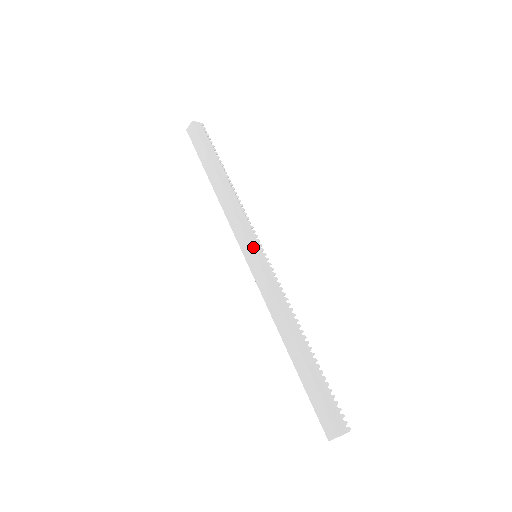
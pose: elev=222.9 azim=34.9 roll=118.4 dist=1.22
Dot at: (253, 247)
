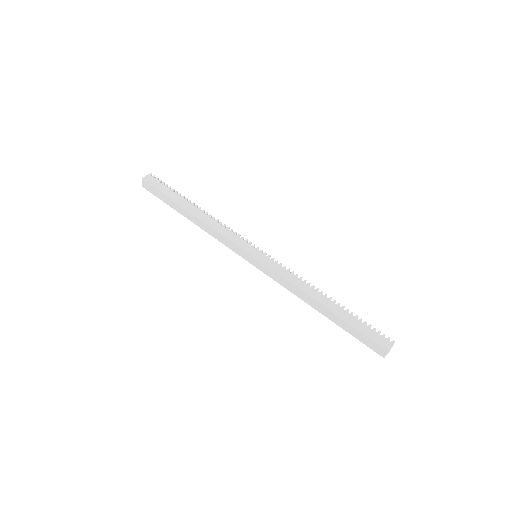
Dot at: (249, 253)
